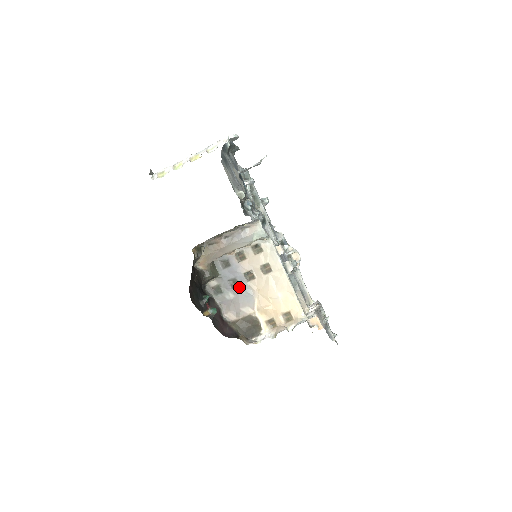
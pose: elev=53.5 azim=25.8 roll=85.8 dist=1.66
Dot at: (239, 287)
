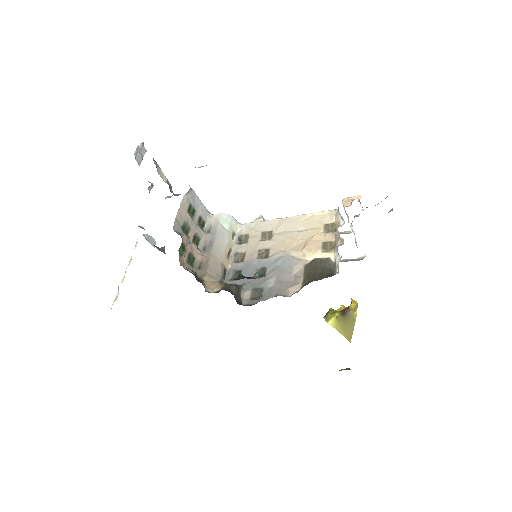
Dot at: (268, 269)
